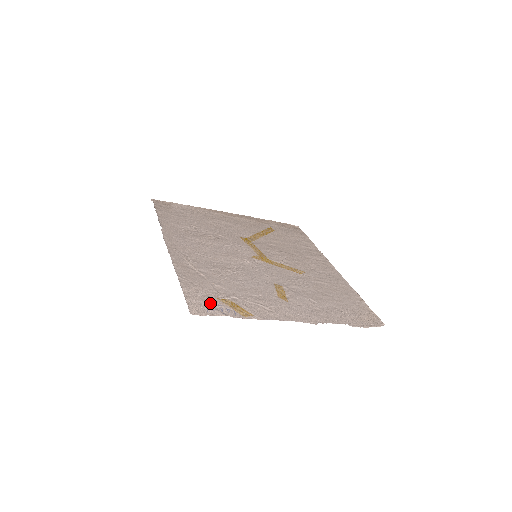
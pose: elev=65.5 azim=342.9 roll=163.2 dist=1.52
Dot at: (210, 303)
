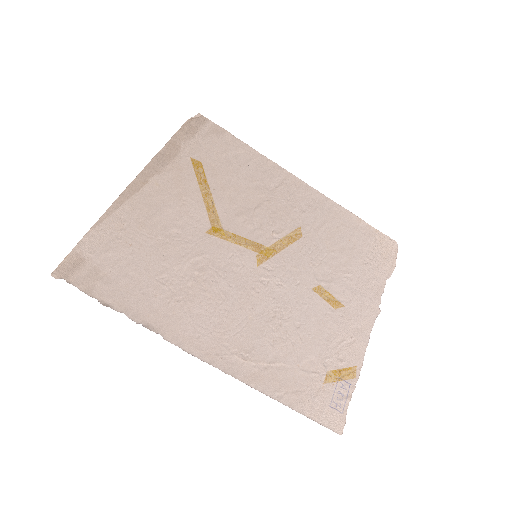
Dot at: (330, 399)
